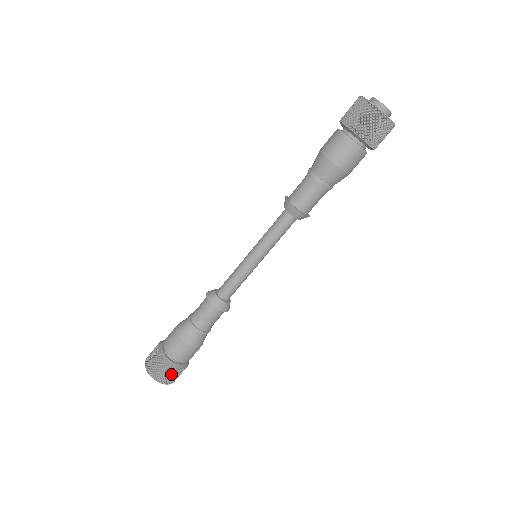
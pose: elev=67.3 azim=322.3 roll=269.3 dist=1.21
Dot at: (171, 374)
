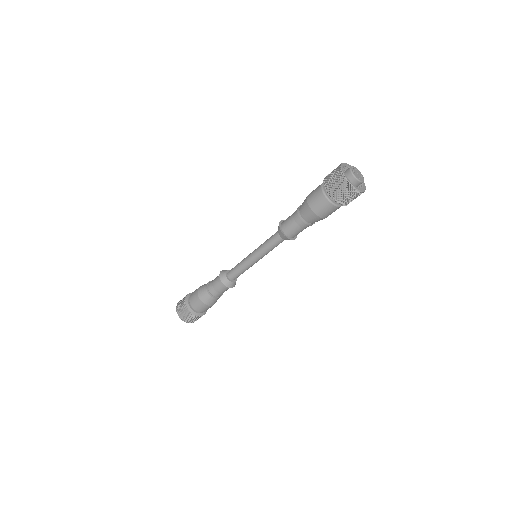
Dot at: occluded
